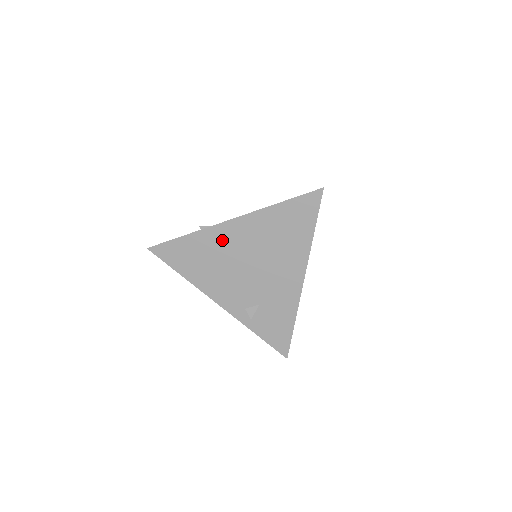
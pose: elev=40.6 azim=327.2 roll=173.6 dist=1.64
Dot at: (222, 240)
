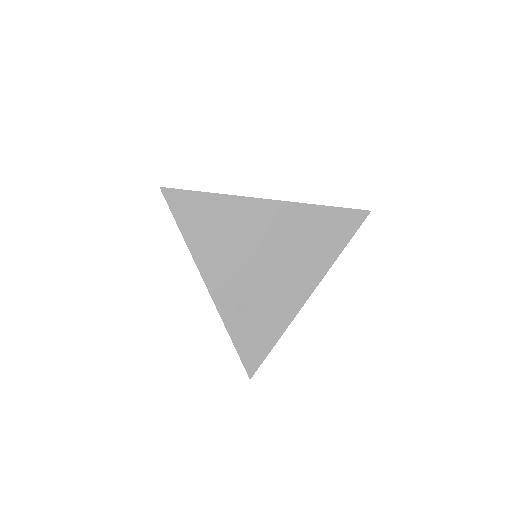
Dot at: (250, 217)
